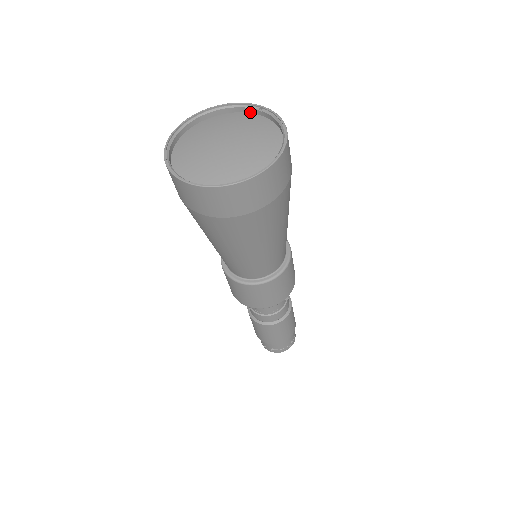
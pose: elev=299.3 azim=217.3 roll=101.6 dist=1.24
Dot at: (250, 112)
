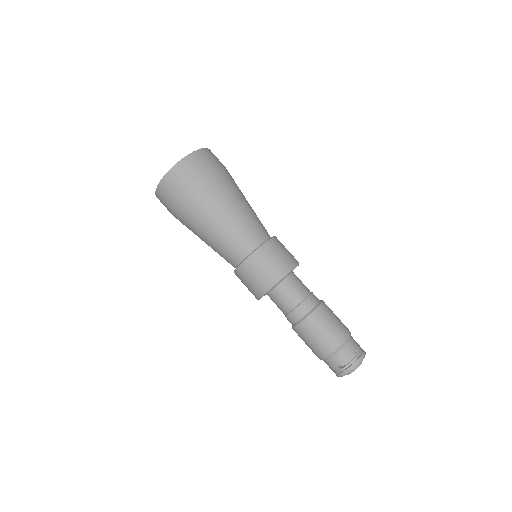
Dot at: occluded
